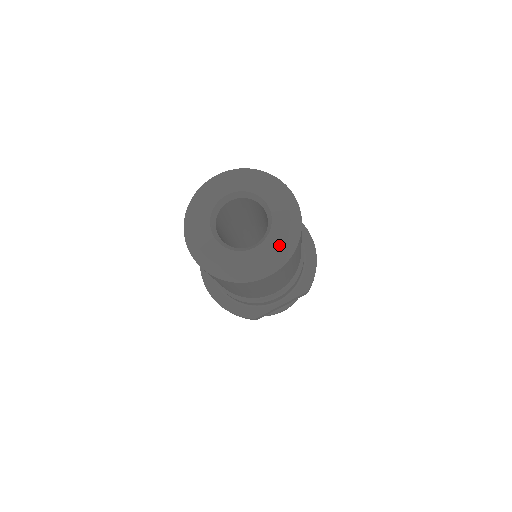
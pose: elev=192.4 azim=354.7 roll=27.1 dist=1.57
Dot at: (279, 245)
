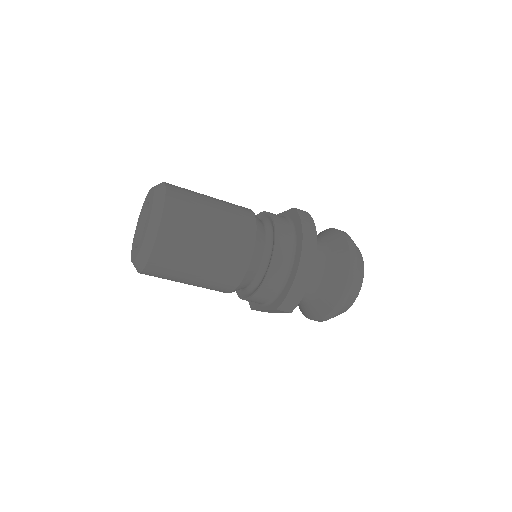
Dot at: (138, 253)
